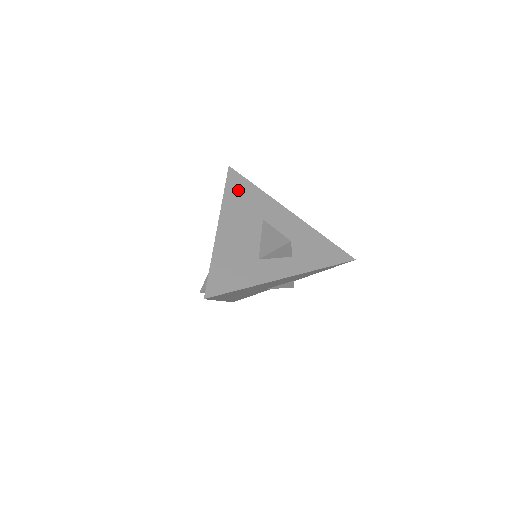
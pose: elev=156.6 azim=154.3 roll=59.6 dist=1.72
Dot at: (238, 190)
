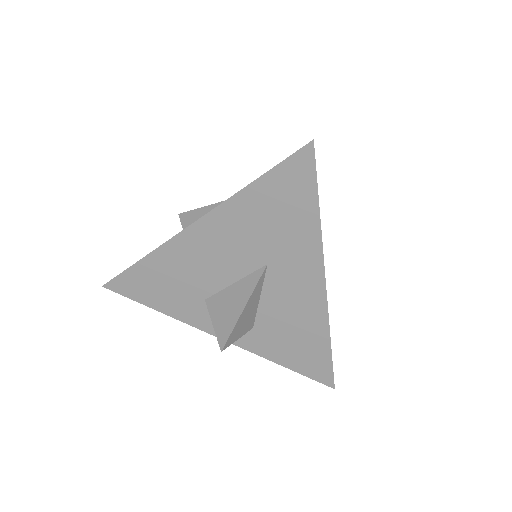
Dot at: (279, 196)
